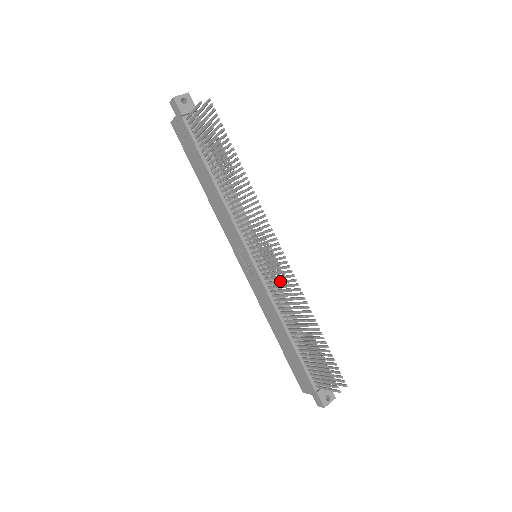
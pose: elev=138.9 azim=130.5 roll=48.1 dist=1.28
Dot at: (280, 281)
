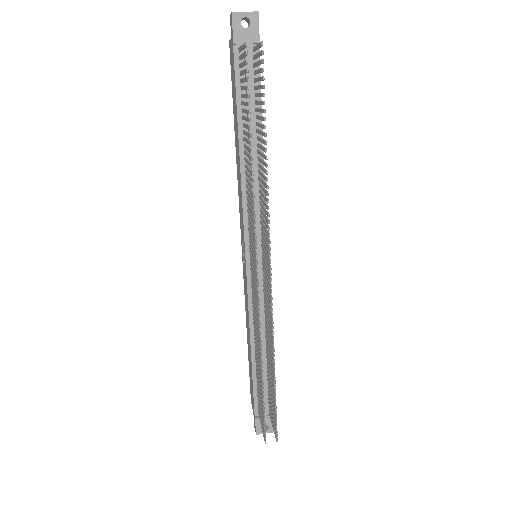
Dot at: (256, 306)
